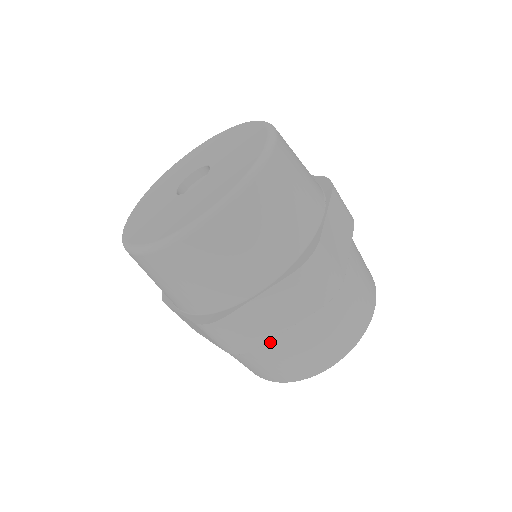
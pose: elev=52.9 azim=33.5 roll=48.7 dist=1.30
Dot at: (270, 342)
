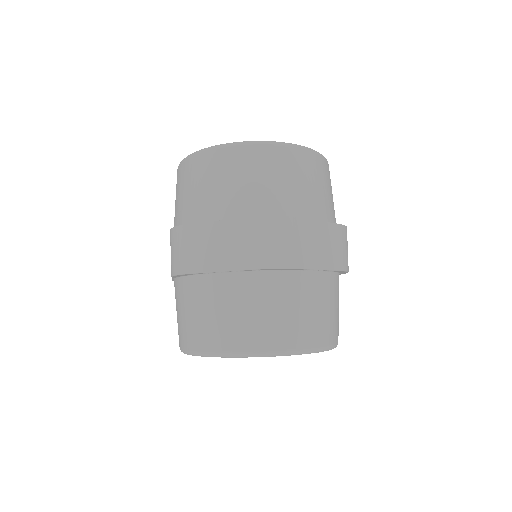
Dot at: (203, 280)
